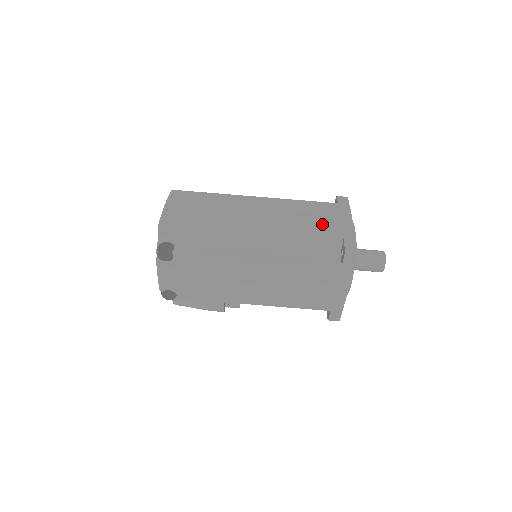
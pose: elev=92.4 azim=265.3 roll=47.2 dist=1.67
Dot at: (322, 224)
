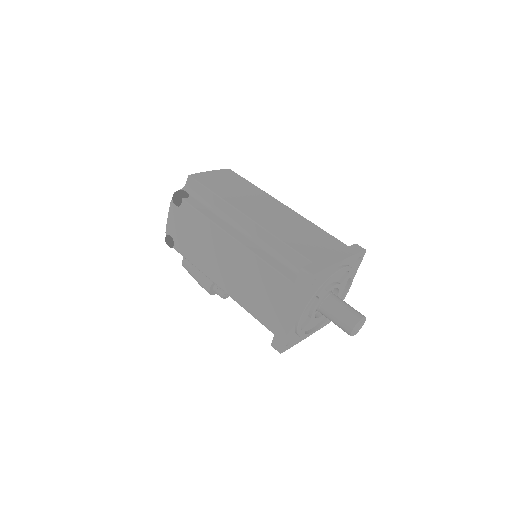
Dot at: (310, 245)
